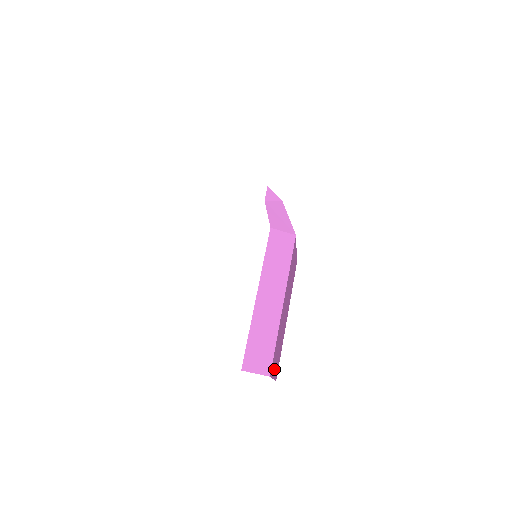
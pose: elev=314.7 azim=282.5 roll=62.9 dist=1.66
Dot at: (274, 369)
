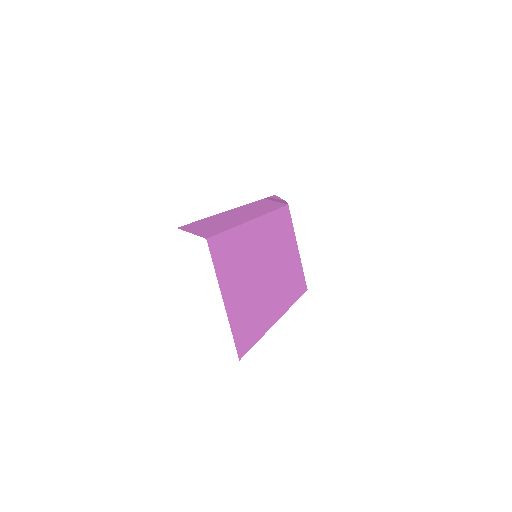
Dot at: (226, 286)
